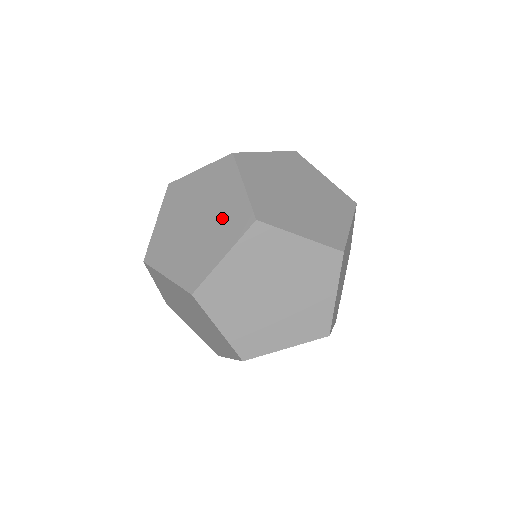
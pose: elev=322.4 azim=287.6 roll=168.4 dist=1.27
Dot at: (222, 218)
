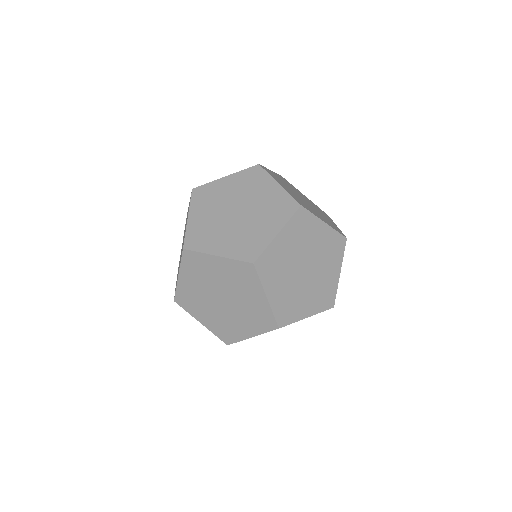
Dot at: occluded
